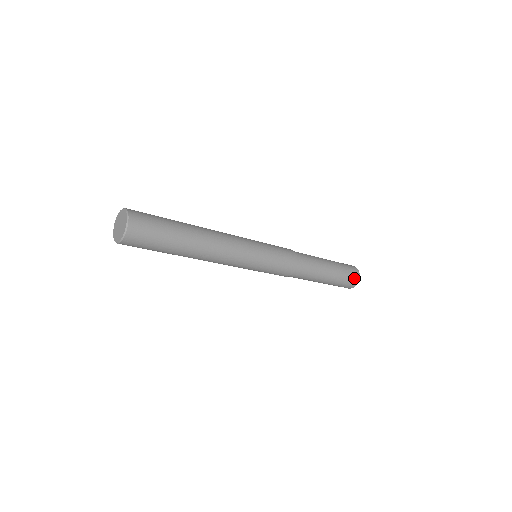
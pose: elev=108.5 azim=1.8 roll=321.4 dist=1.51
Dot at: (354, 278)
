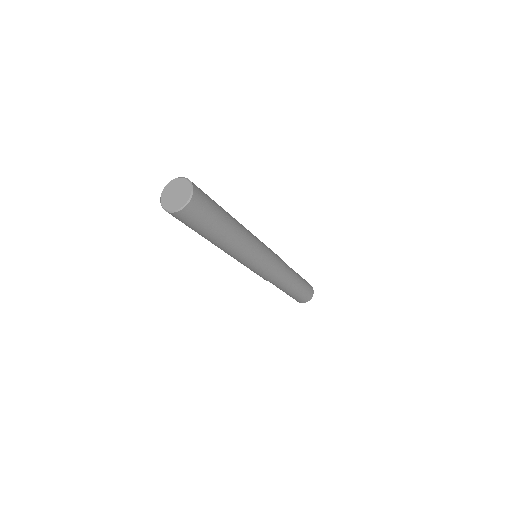
Dot at: (310, 286)
